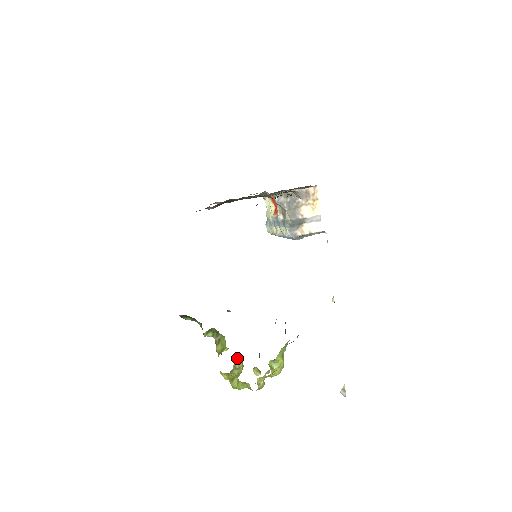
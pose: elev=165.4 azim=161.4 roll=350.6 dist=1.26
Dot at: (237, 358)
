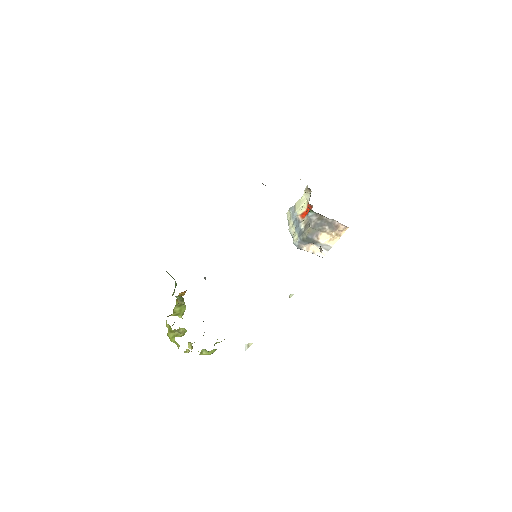
Dot at: (184, 328)
